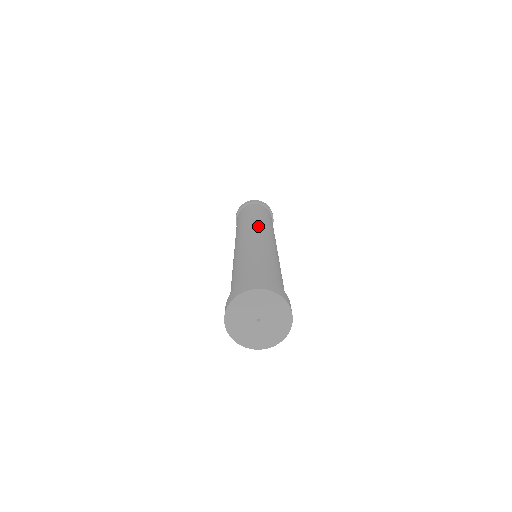
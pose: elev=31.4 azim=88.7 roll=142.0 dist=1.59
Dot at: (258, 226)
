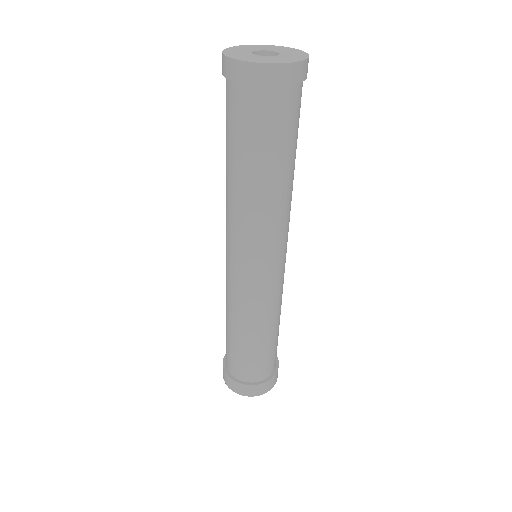
Dot at: (270, 238)
